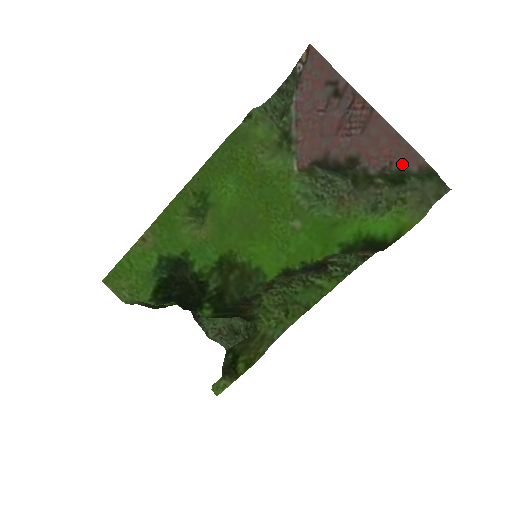
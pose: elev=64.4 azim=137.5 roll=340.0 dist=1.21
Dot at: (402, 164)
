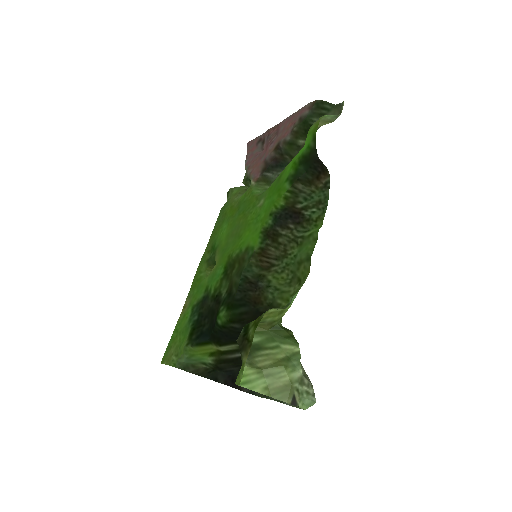
Dot at: (299, 118)
